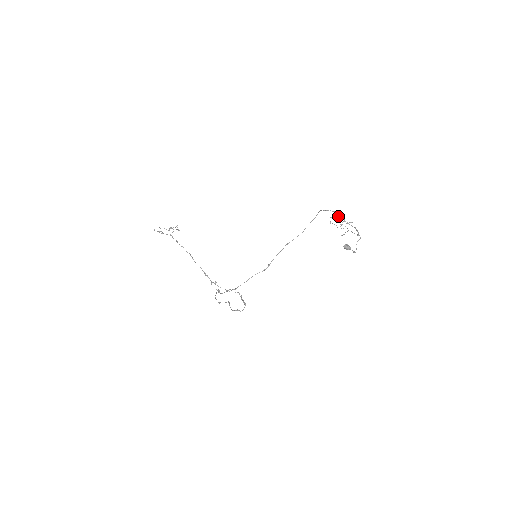
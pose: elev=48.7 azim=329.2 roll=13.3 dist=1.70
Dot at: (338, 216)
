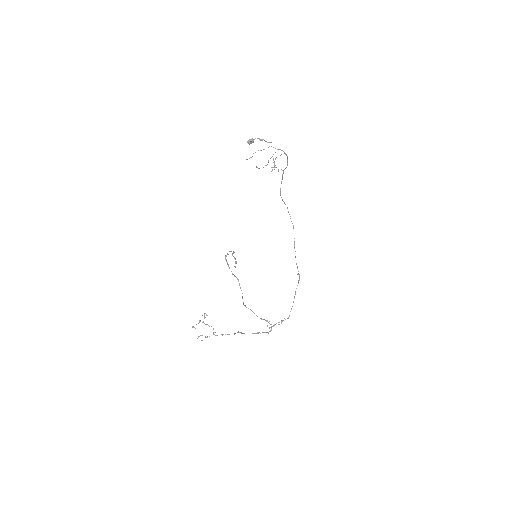
Dot at: (282, 177)
